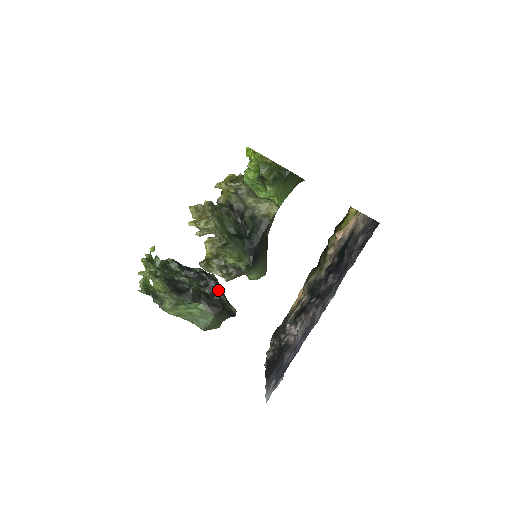
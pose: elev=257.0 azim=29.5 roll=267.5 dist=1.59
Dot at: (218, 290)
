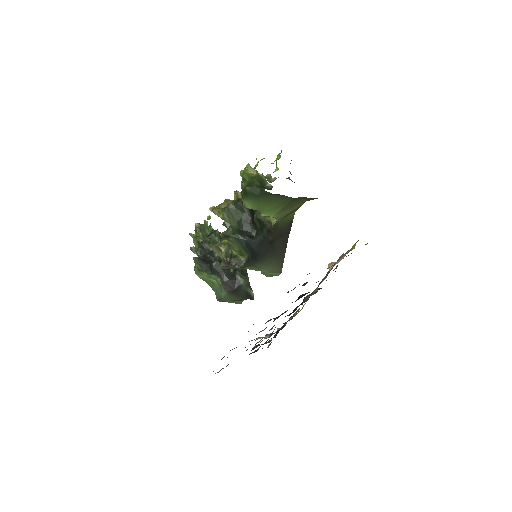
Dot at: (239, 272)
